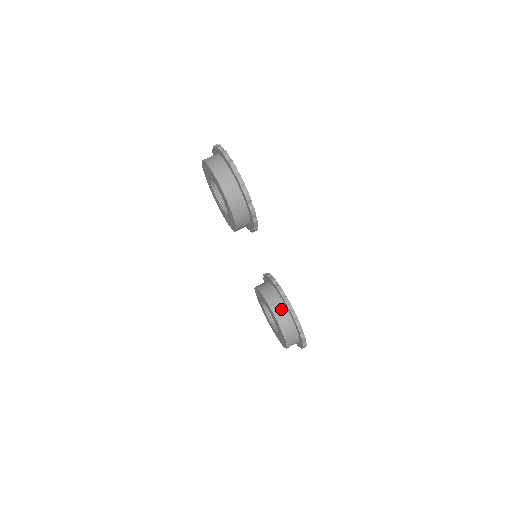
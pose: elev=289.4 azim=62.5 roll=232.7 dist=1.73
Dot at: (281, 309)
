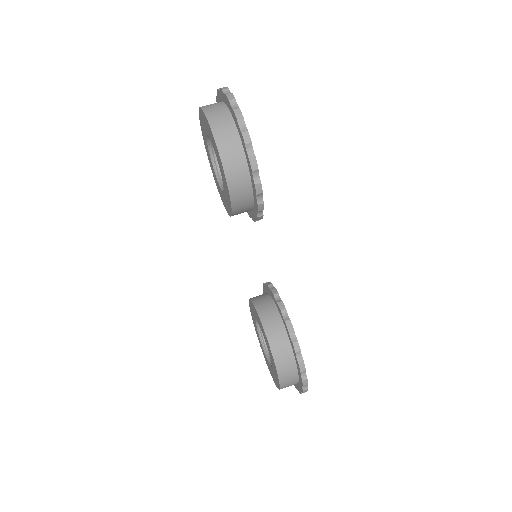
Dot at: (279, 335)
